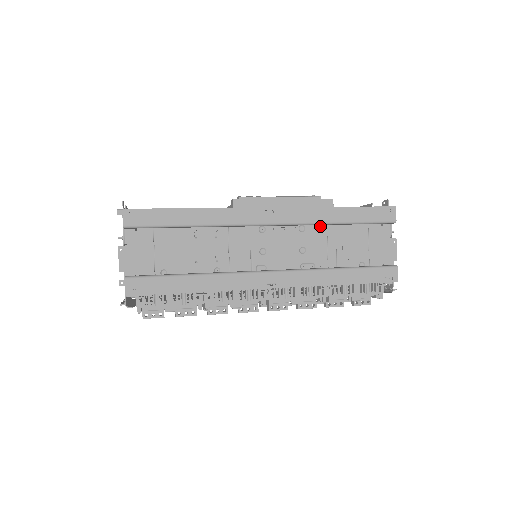
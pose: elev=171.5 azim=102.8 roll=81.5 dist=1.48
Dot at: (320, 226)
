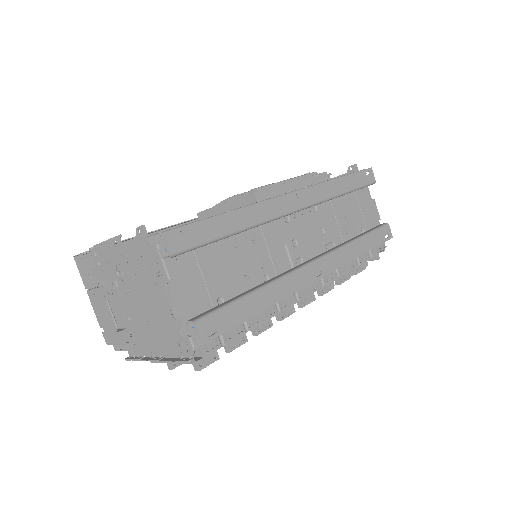
Dot at: (326, 202)
